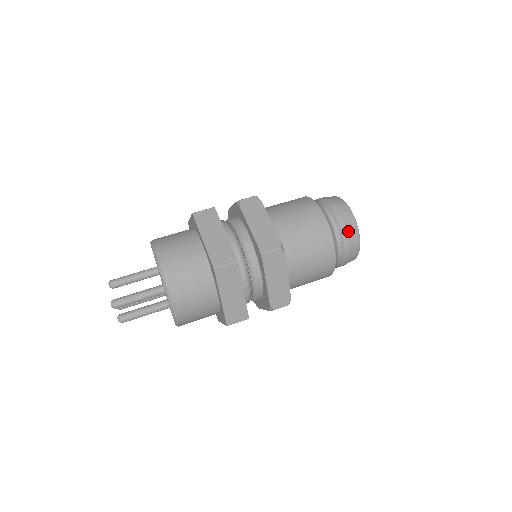
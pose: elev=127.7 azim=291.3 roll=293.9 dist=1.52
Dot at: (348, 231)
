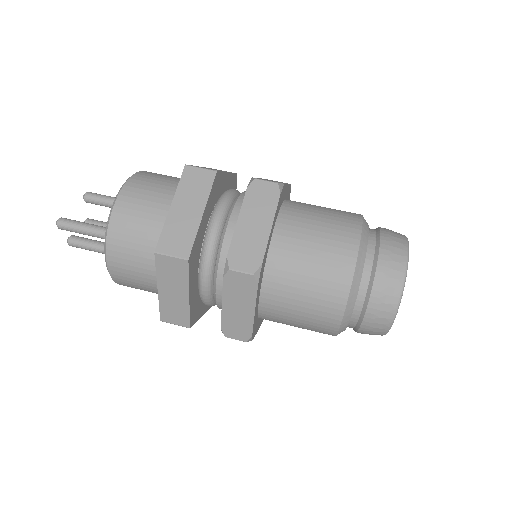
Dot at: (381, 300)
